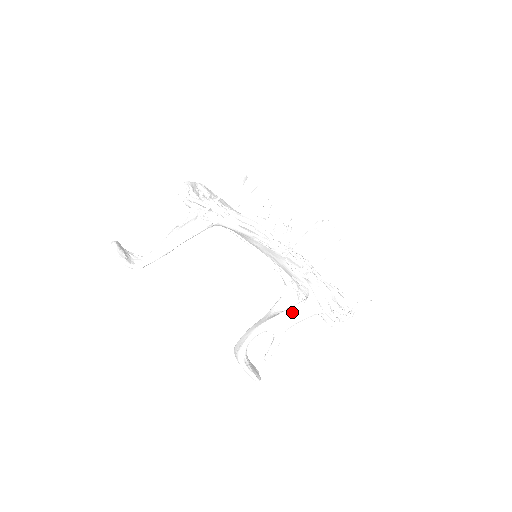
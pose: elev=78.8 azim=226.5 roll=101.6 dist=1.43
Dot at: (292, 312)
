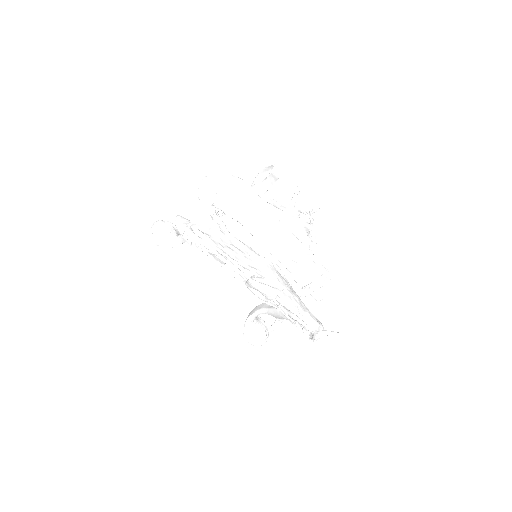
Dot at: (278, 312)
